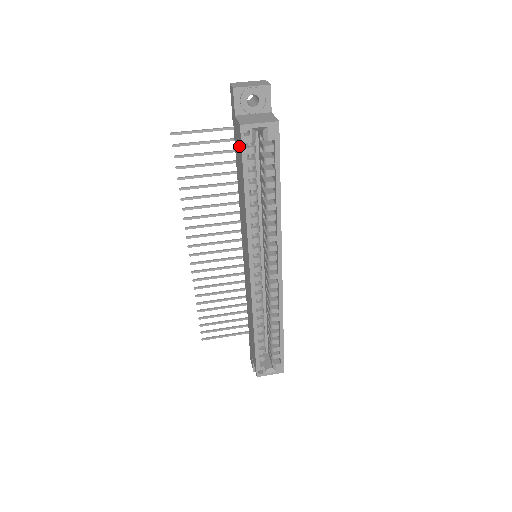
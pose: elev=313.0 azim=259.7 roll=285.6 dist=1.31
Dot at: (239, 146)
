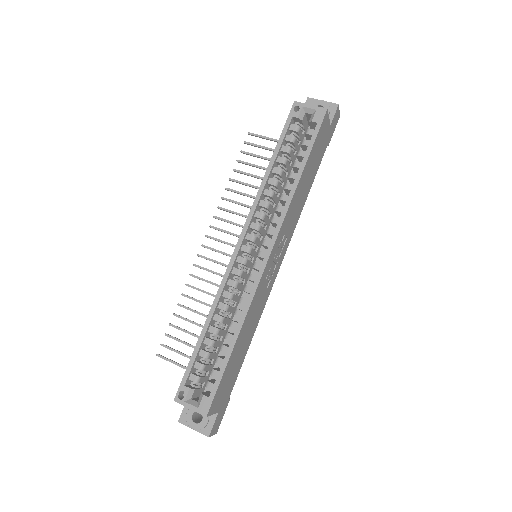
Dot at: occluded
